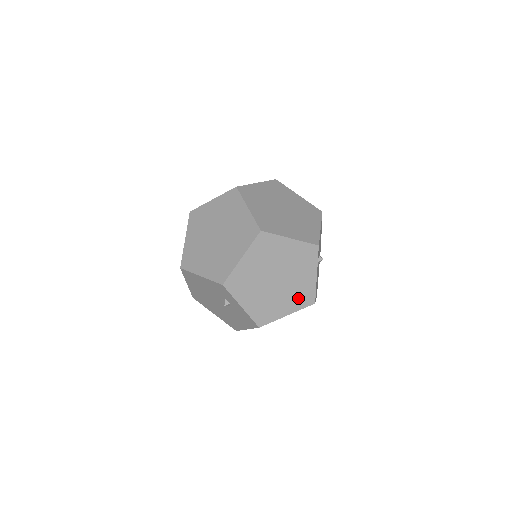
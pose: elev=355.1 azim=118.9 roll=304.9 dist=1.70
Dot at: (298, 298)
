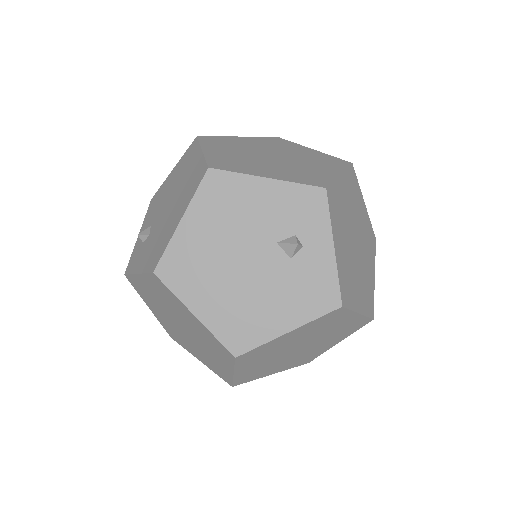
Dot at: (365, 294)
